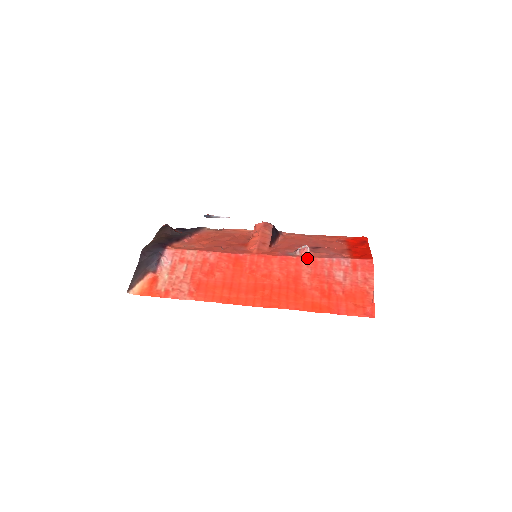
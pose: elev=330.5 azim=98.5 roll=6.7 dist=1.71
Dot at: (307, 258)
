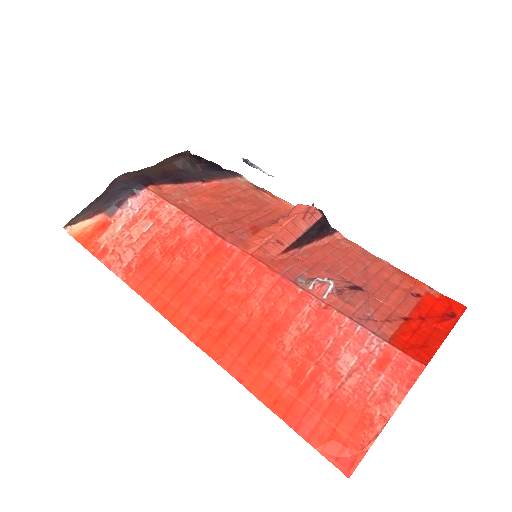
Dot at: (318, 302)
